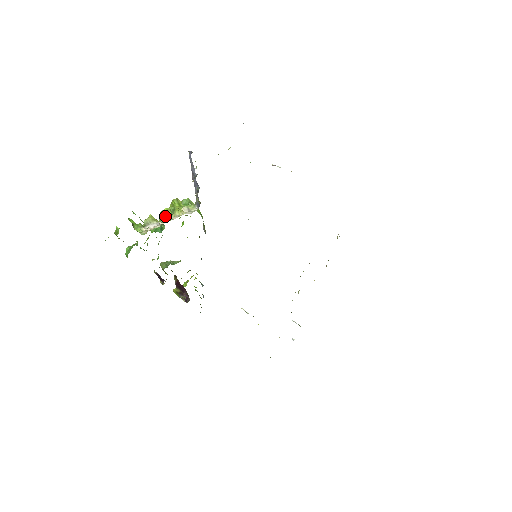
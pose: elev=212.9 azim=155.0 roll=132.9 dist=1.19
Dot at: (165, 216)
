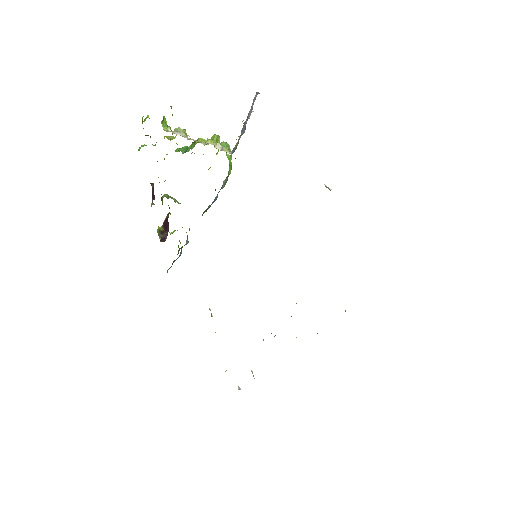
Dot at: (197, 142)
